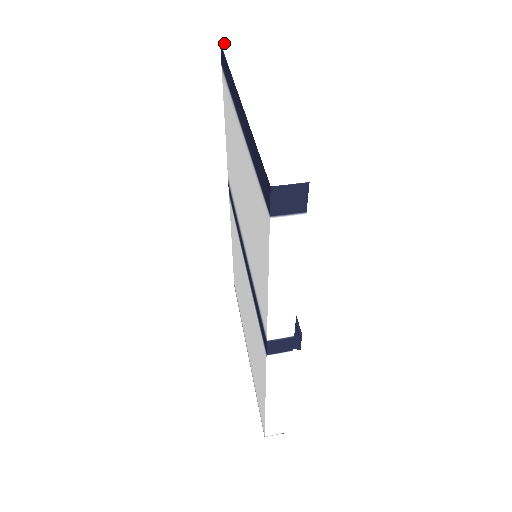
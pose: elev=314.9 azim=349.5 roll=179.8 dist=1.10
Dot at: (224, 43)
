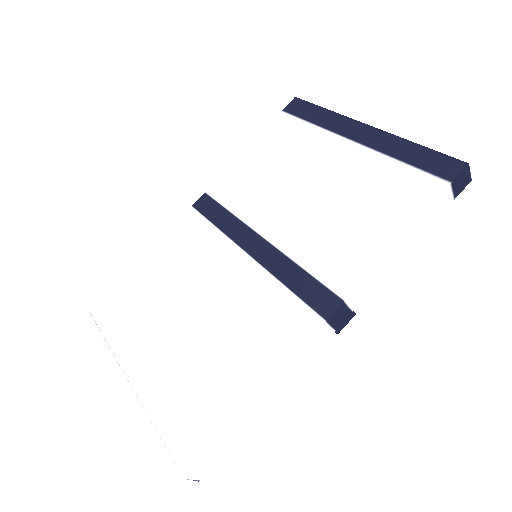
Dot at: (299, 100)
